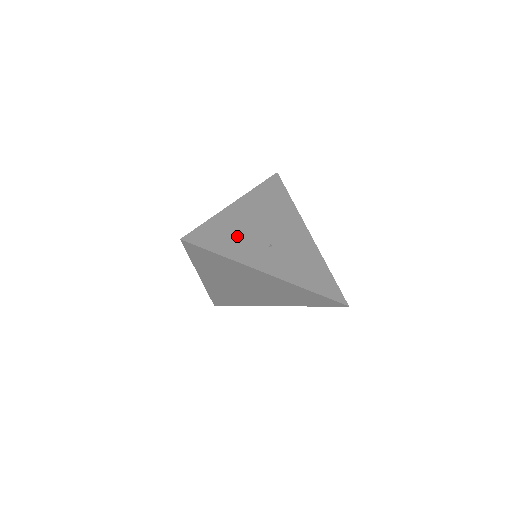
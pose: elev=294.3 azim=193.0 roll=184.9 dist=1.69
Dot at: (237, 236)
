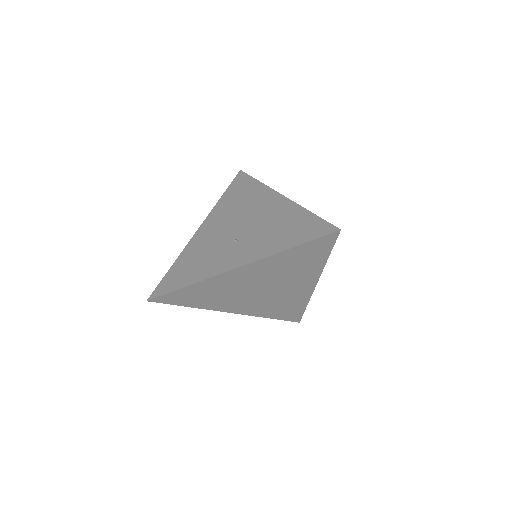
Dot at: (200, 258)
